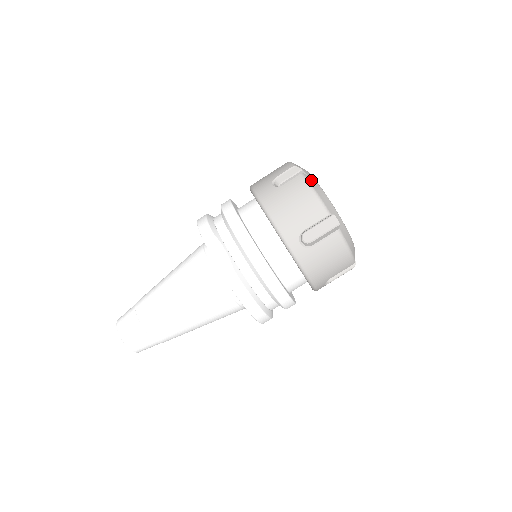
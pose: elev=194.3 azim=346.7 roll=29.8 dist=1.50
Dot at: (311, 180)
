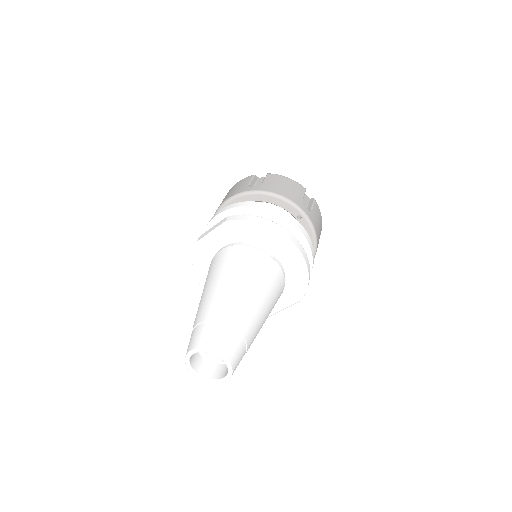
Dot at: occluded
